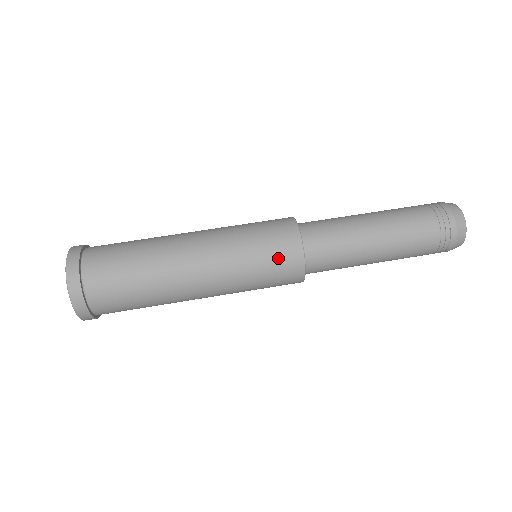
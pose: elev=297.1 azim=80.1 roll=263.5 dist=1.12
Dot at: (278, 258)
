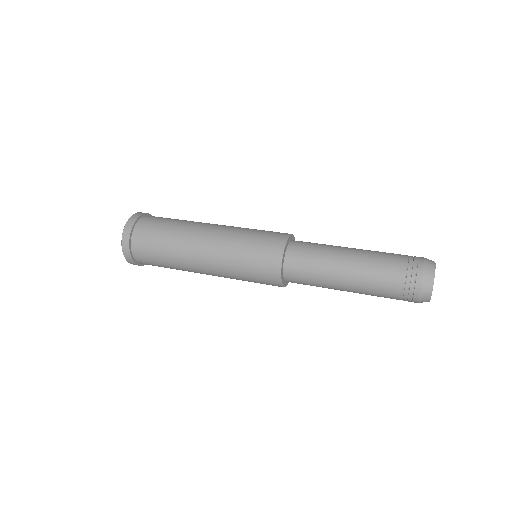
Dot at: (261, 267)
